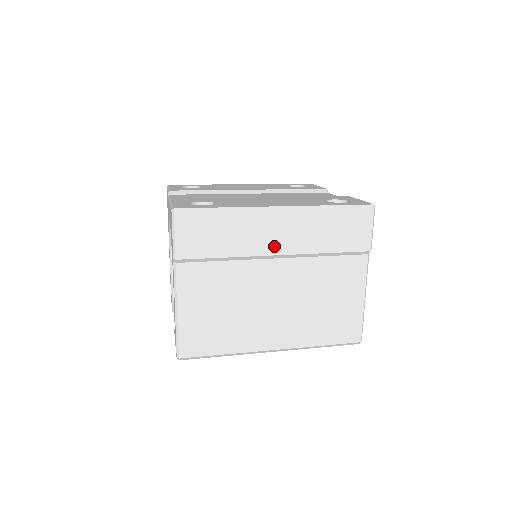
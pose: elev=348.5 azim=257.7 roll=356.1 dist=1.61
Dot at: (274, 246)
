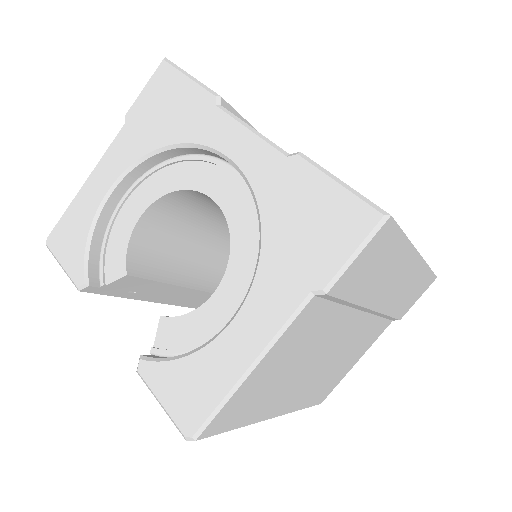
Dot at: (381, 299)
